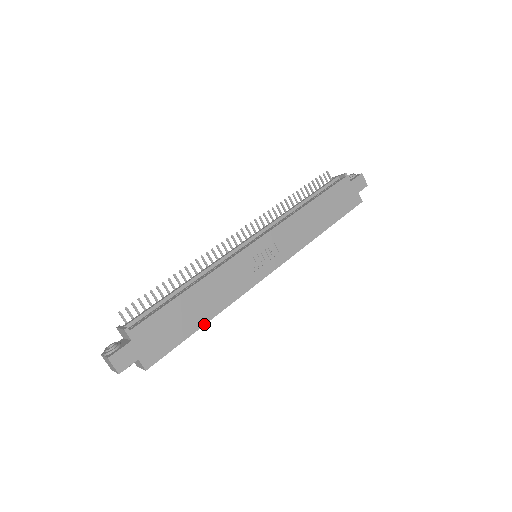
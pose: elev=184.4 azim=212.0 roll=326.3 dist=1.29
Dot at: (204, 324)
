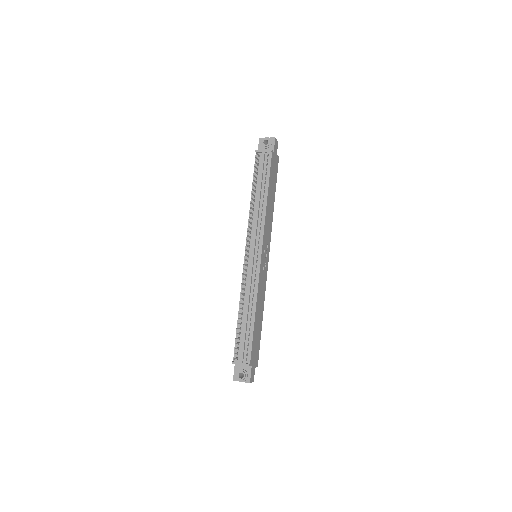
Dot at: occluded
